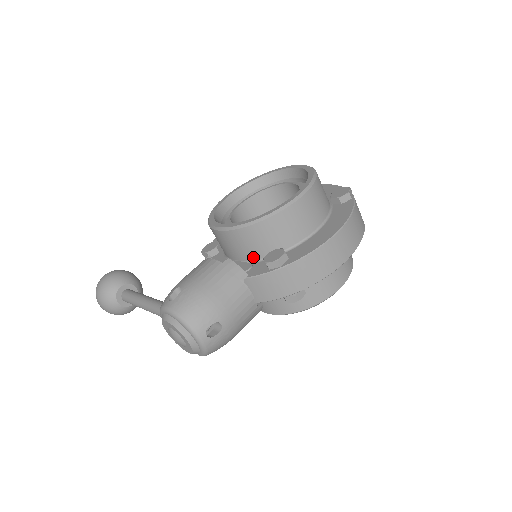
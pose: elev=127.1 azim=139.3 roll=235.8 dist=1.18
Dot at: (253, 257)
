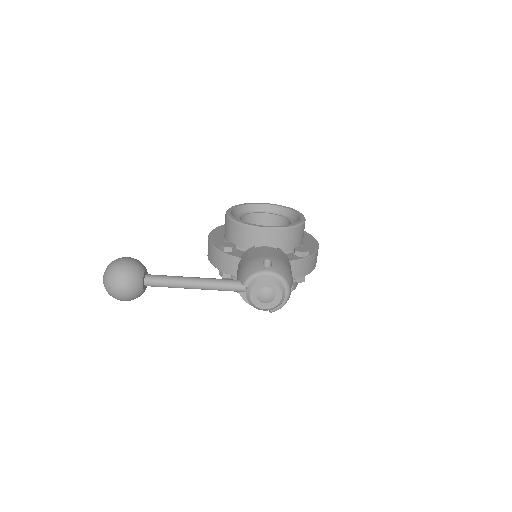
Dot at: occluded
